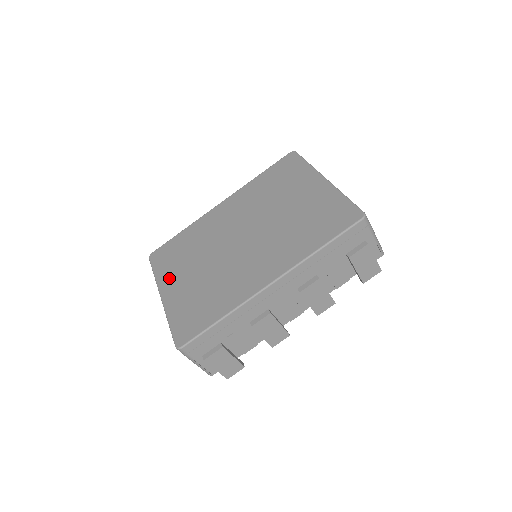
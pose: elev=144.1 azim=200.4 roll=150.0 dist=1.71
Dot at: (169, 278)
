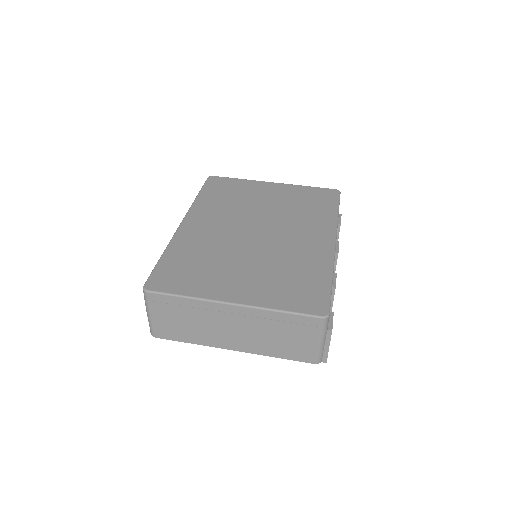
Dot at: (217, 287)
